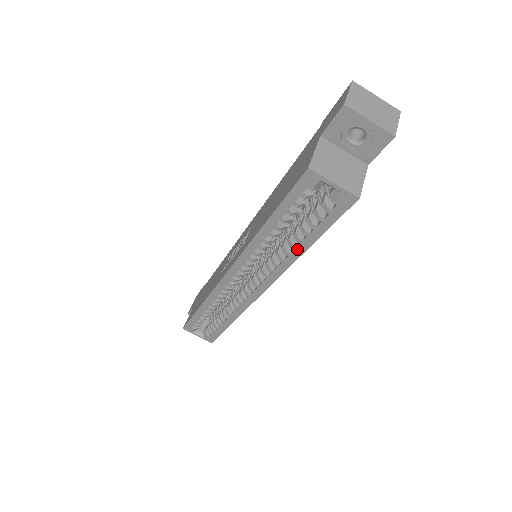
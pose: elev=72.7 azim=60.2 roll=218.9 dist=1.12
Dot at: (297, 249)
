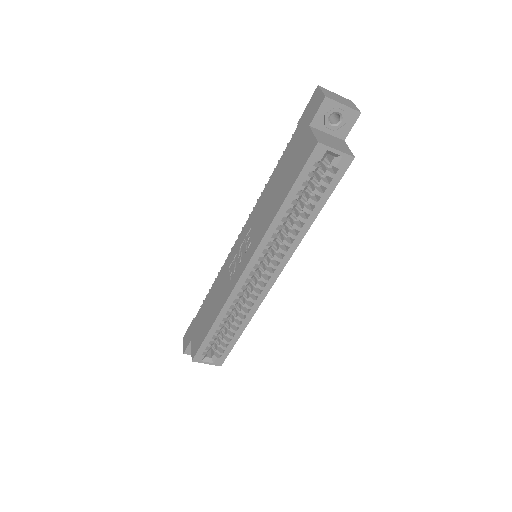
Dot at: (307, 221)
